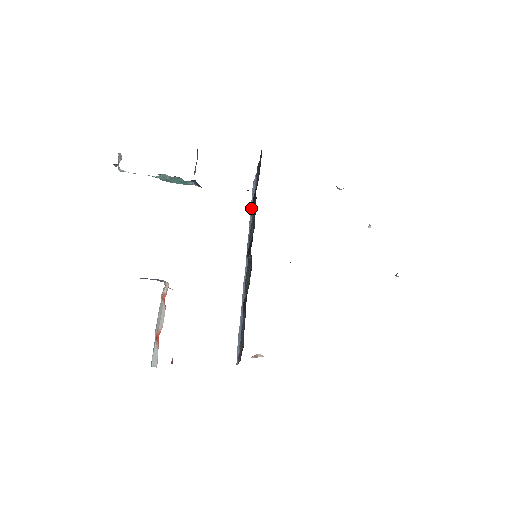
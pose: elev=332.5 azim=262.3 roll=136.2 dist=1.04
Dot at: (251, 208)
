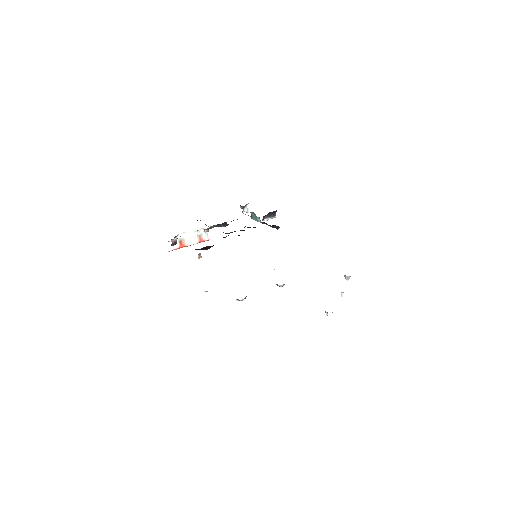
Dot at: occluded
